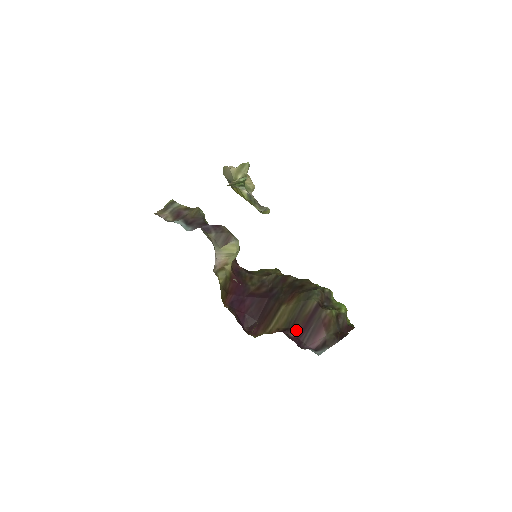
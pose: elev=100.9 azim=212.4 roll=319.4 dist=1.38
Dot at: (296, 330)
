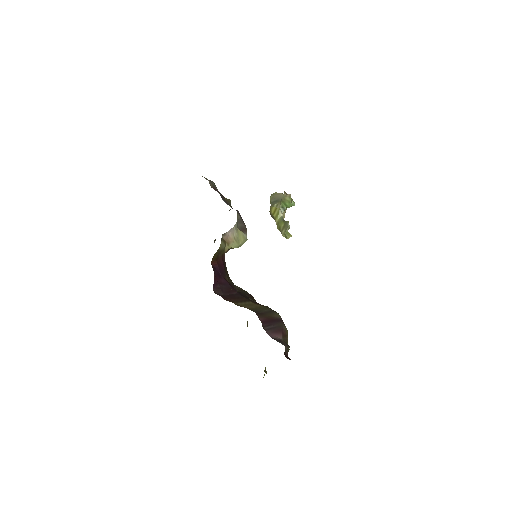
Dot at: (261, 317)
